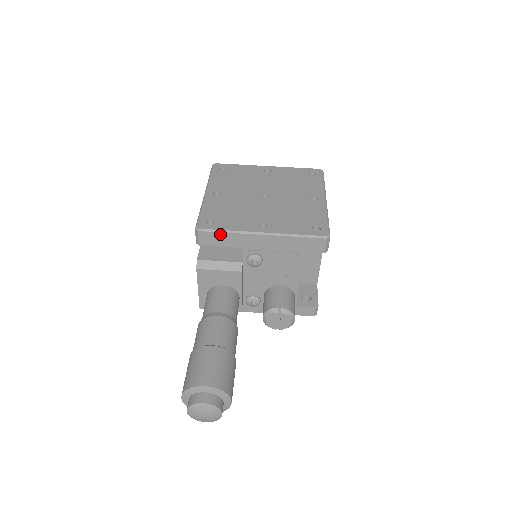
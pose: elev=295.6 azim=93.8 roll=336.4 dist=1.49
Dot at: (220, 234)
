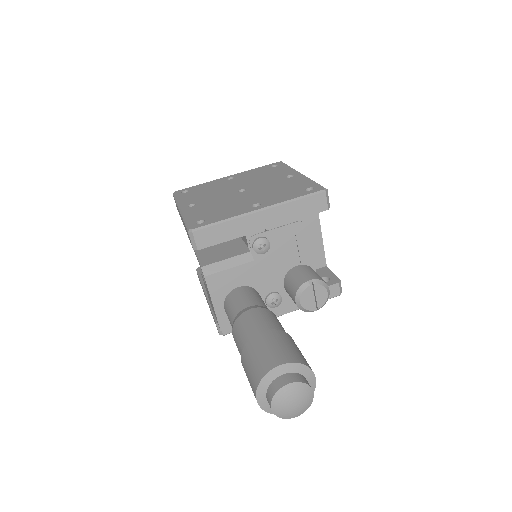
Dot at: (217, 227)
